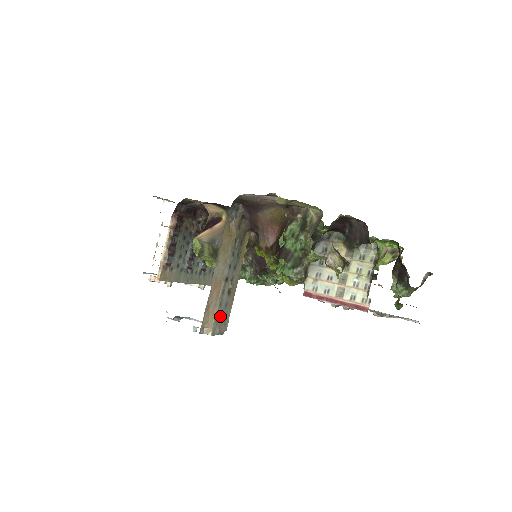
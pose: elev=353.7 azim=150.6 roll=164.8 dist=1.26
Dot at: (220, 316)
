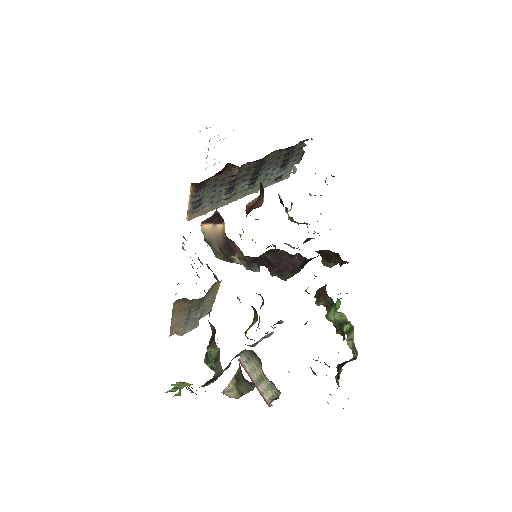
Dot at: (189, 327)
